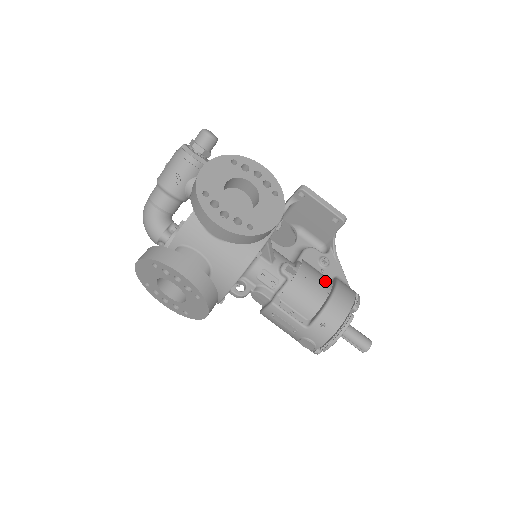
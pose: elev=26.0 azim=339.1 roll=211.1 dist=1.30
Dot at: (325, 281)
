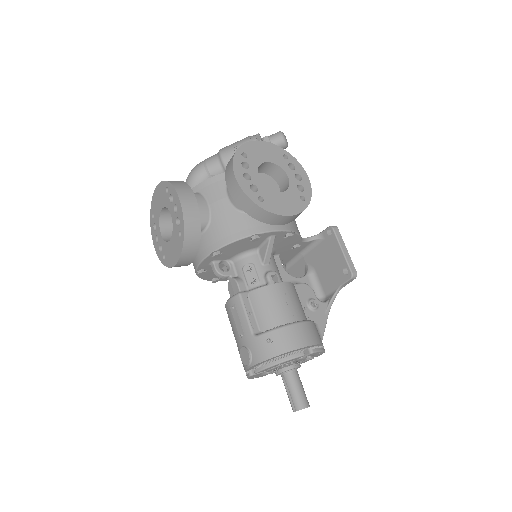
Dot at: (300, 311)
